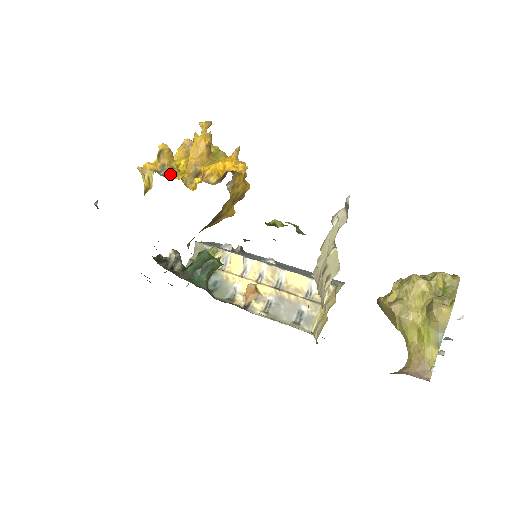
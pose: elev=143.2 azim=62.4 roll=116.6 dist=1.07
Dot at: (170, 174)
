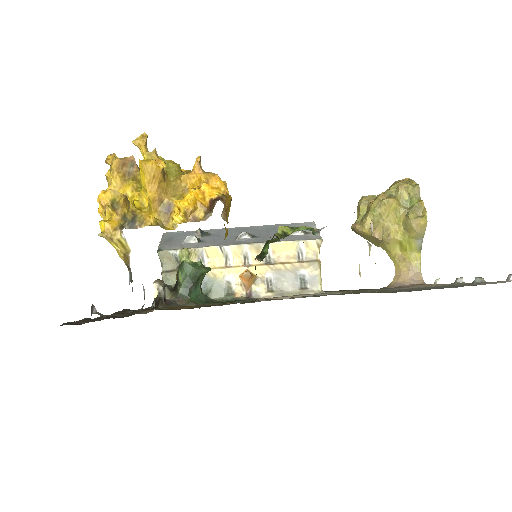
Dot at: (137, 222)
